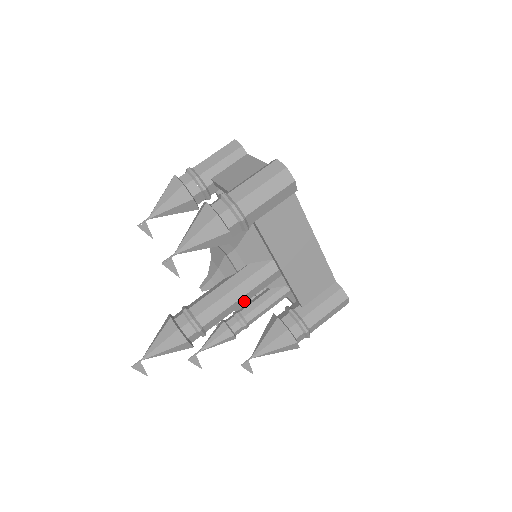
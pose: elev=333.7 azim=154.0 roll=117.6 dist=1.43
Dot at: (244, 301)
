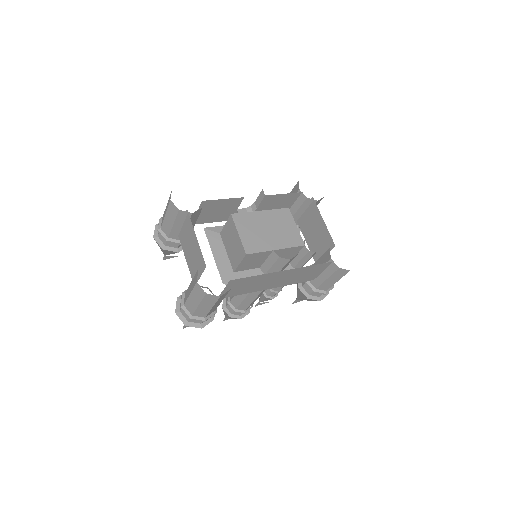
Dot at: (263, 291)
